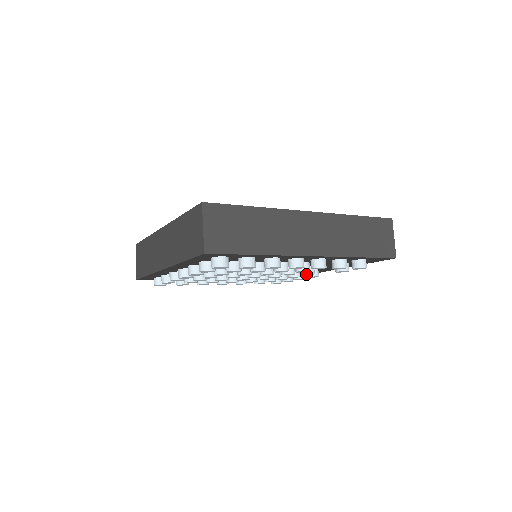
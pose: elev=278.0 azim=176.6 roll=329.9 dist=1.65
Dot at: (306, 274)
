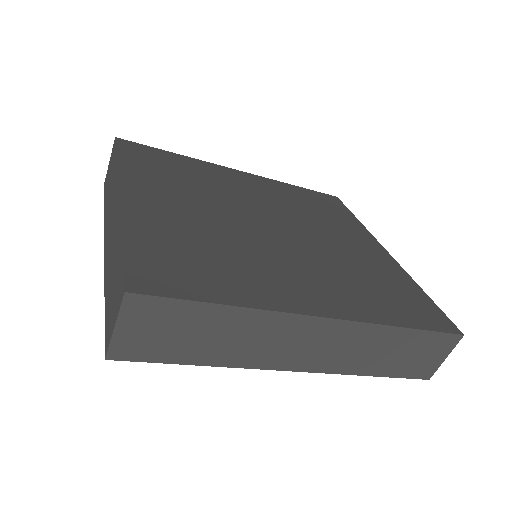
Dot at: occluded
